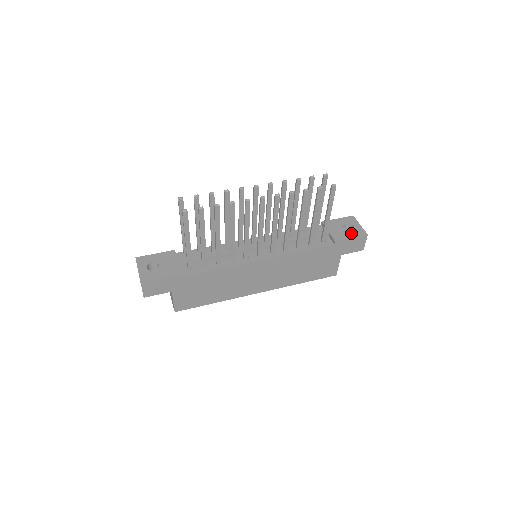
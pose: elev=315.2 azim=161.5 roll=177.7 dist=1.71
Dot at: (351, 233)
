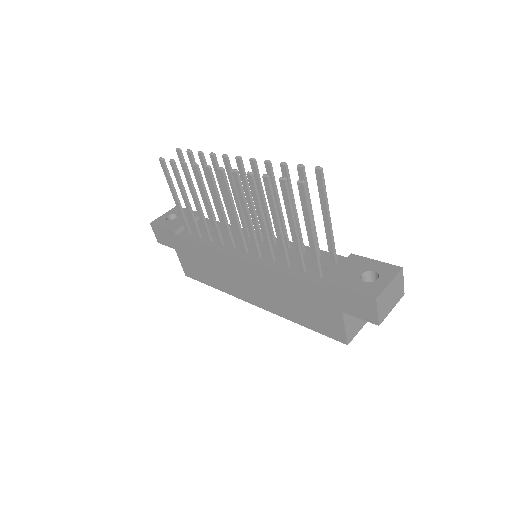
Dot at: (358, 284)
